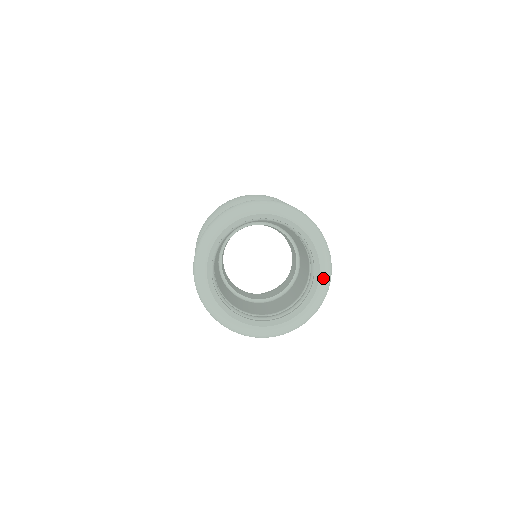
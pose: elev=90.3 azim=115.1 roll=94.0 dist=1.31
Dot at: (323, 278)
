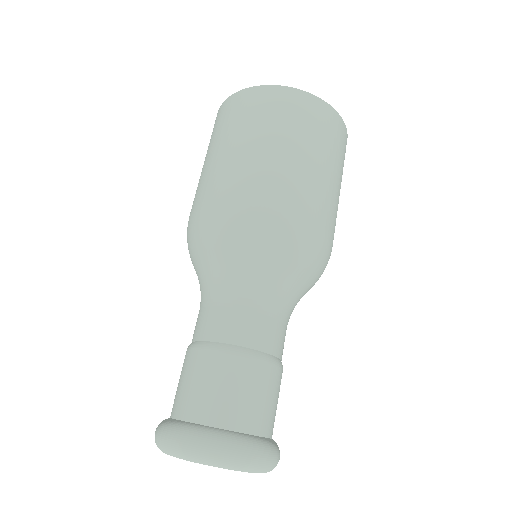
Dot at: occluded
